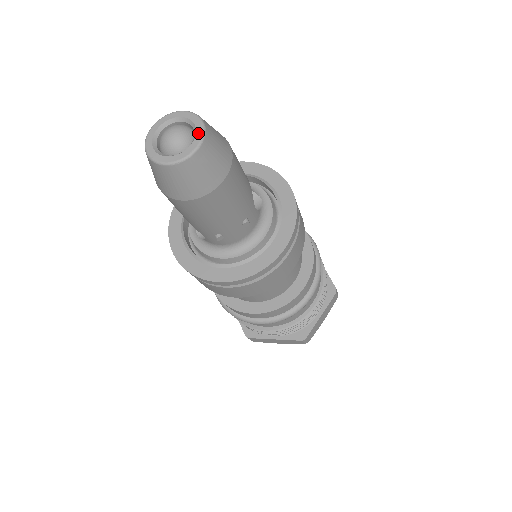
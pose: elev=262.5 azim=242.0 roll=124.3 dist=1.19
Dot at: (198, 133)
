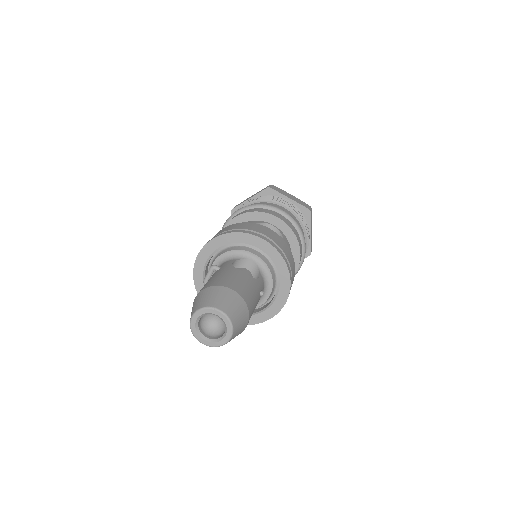
Dot at: (225, 320)
